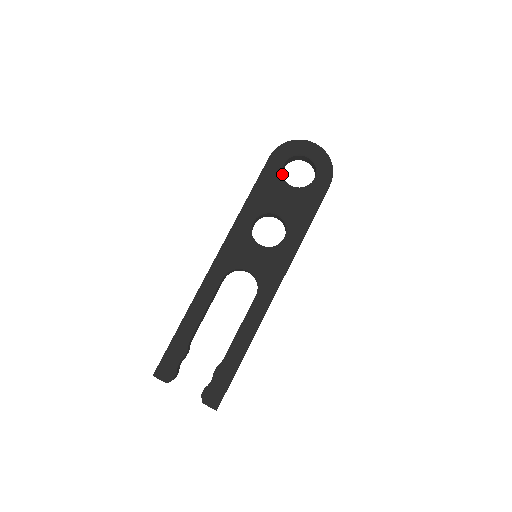
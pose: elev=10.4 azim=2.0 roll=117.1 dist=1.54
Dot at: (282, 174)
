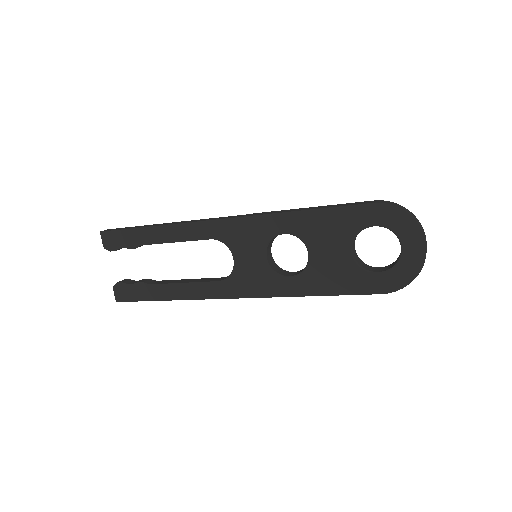
Dot at: (360, 231)
